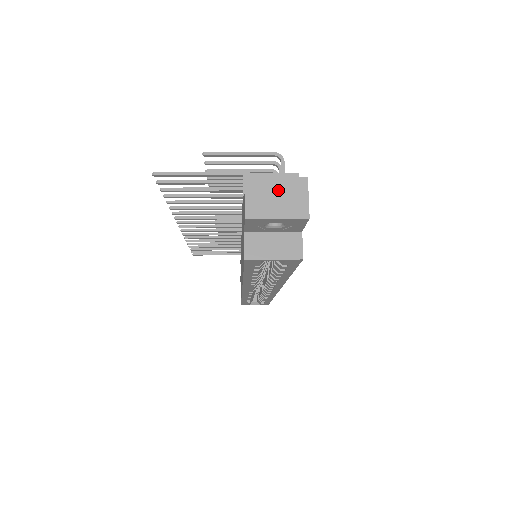
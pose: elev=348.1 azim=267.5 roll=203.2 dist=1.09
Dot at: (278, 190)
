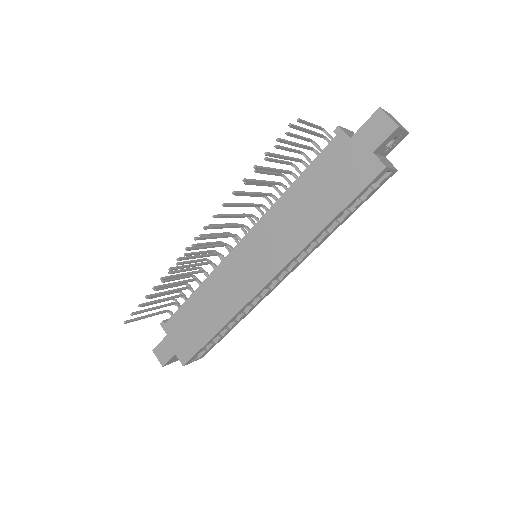
Dot at: (392, 117)
